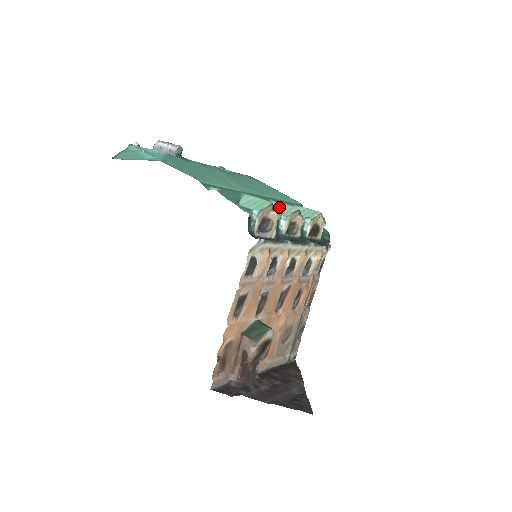
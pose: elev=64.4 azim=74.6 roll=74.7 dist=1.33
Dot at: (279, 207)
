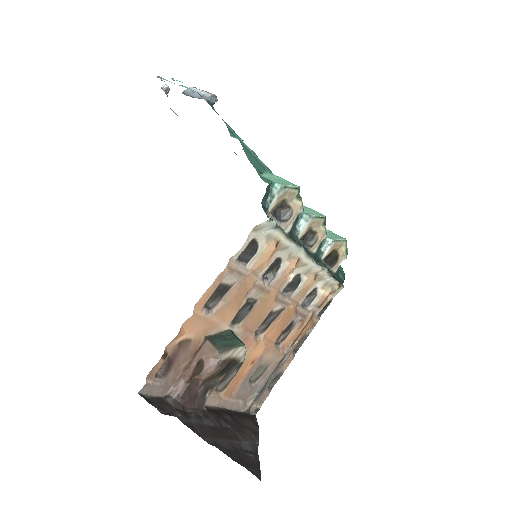
Dot at: occluded
